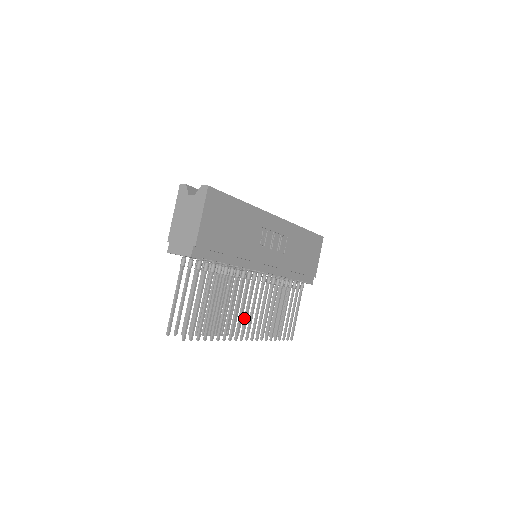
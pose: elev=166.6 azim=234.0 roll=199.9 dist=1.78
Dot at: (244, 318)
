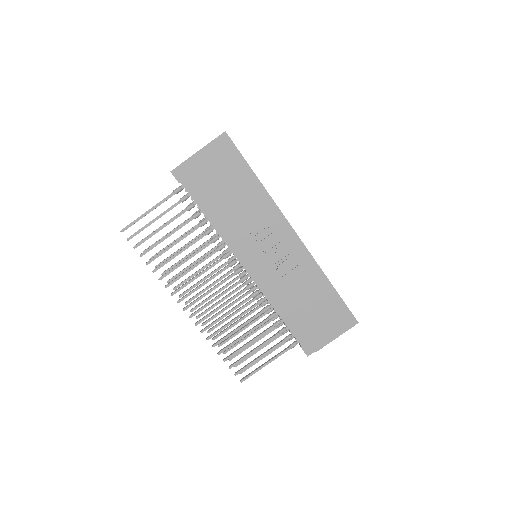
Dot at: occluded
